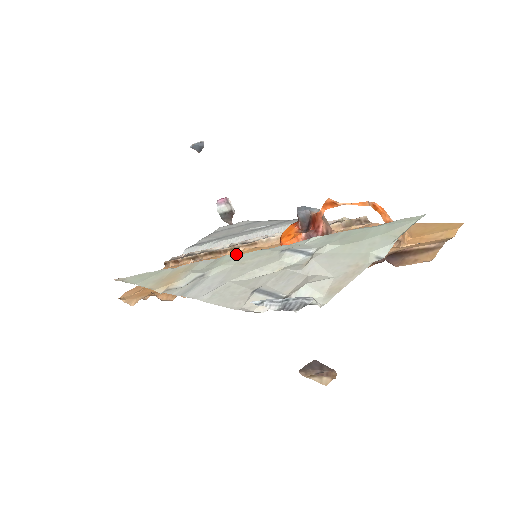
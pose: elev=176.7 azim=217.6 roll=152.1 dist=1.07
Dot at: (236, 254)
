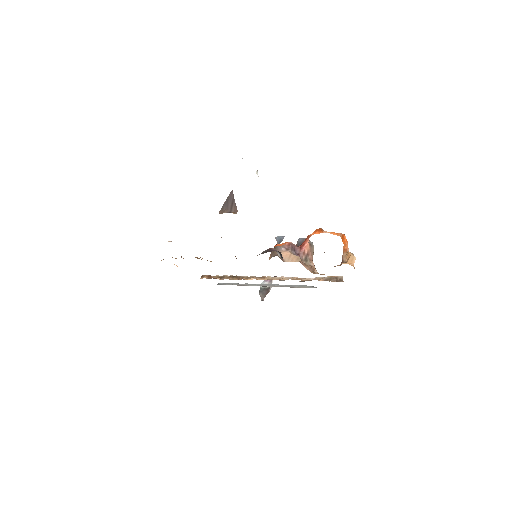
Dot at: occluded
